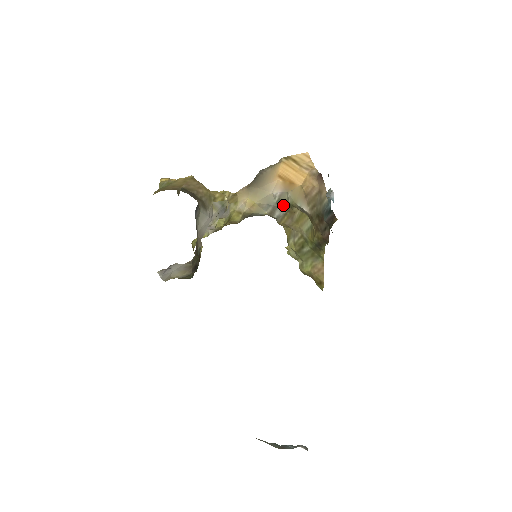
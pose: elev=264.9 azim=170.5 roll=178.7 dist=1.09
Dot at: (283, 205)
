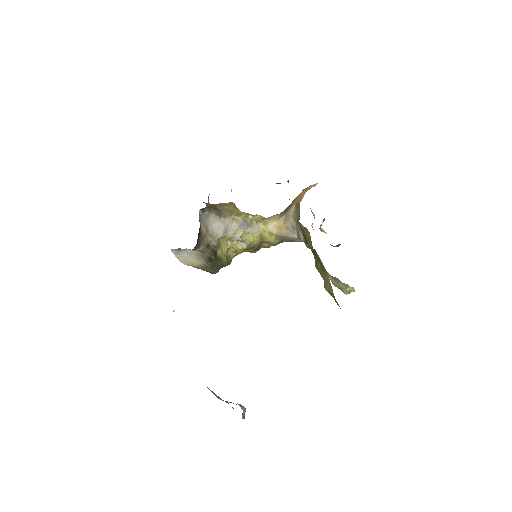
Dot at: (299, 225)
